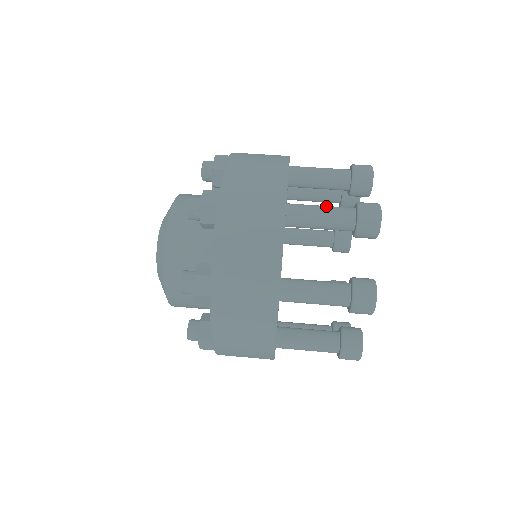
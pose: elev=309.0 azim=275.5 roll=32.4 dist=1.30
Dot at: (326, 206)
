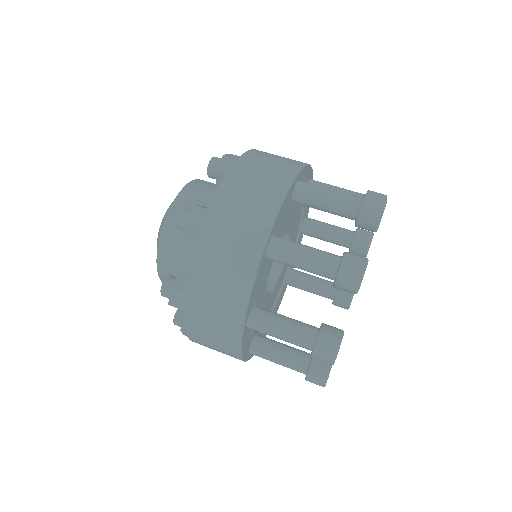
Dot at: (311, 249)
